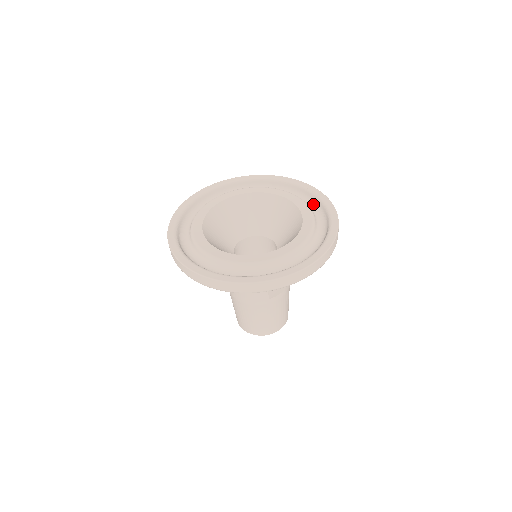
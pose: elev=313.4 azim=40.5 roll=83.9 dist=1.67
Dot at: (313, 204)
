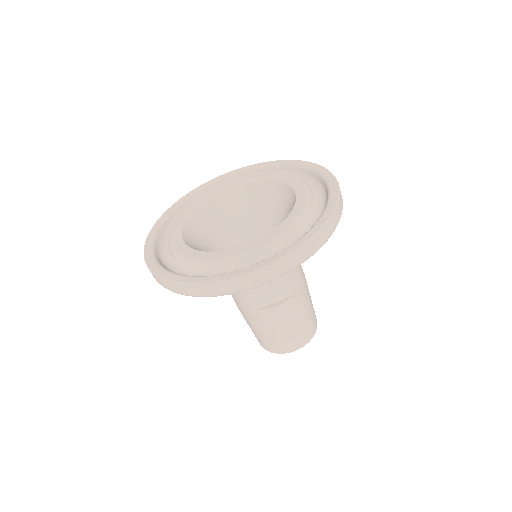
Dot at: (323, 204)
